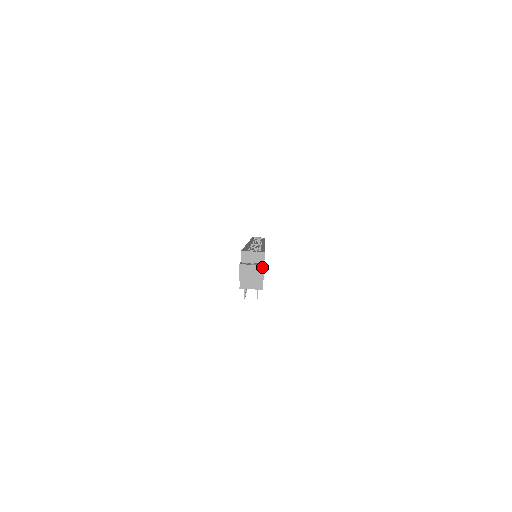
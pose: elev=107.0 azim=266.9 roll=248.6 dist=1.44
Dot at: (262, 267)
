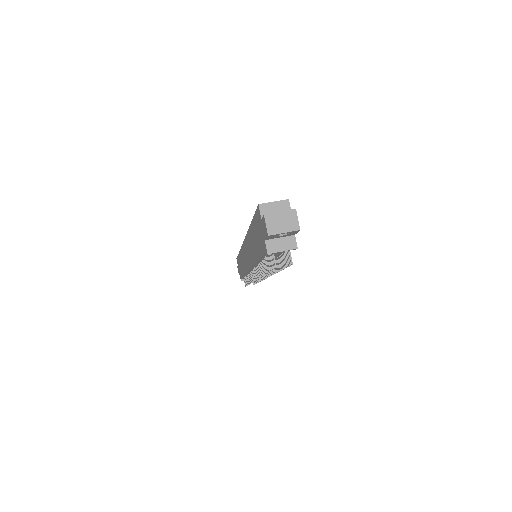
Dot at: (294, 211)
